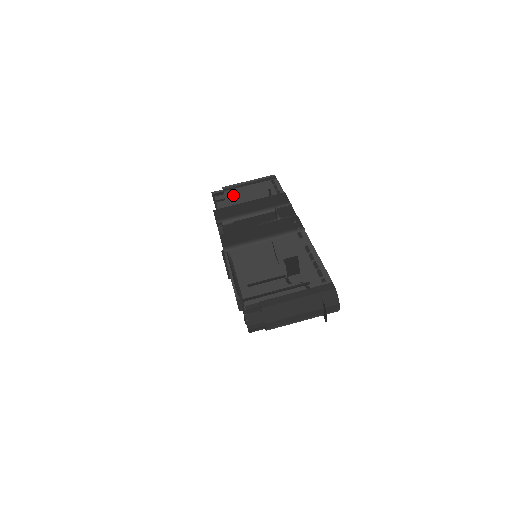
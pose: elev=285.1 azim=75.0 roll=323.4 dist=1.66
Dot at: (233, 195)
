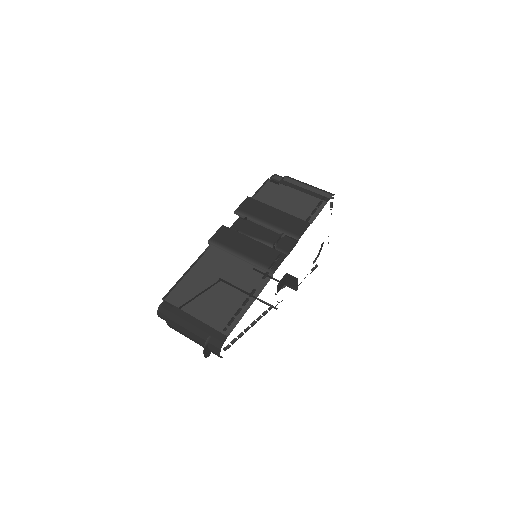
Dot at: (278, 192)
